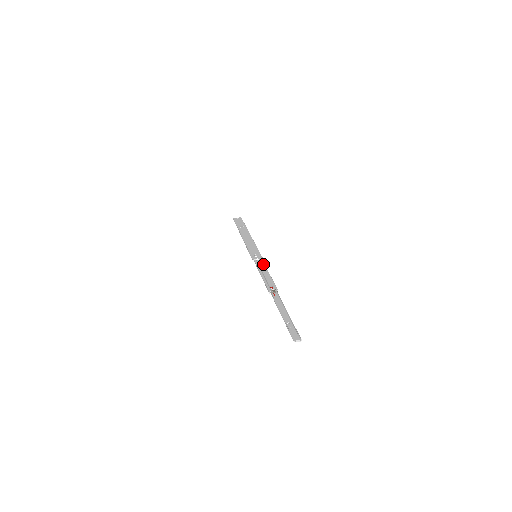
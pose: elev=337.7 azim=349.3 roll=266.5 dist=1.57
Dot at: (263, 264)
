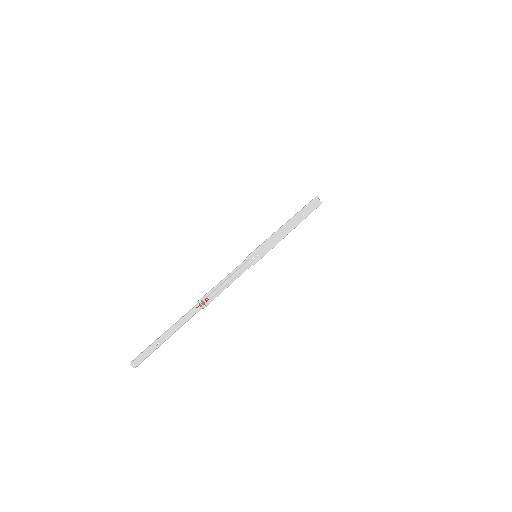
Dot at: (243, 271)
